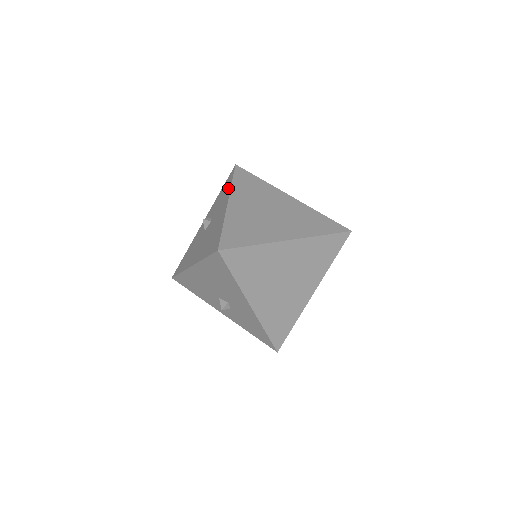
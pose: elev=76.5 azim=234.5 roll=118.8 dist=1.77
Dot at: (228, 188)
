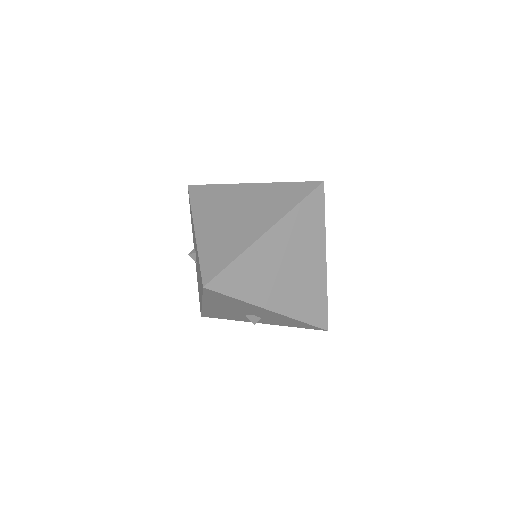
Dot at: (191, 214)
